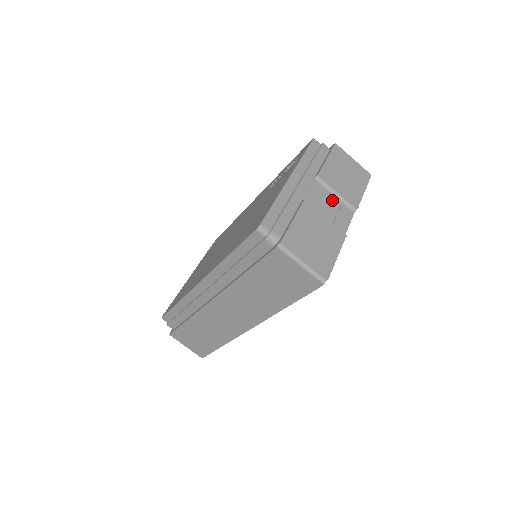
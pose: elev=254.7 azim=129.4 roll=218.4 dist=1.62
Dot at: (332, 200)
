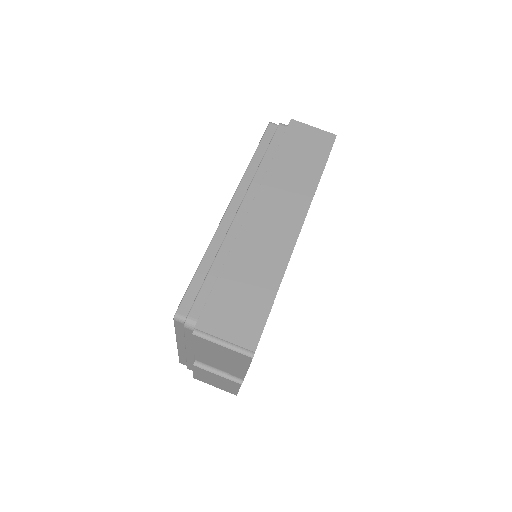
Dot at: occluded
